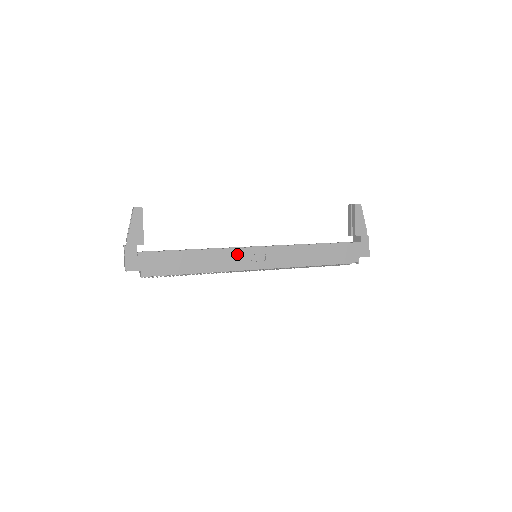
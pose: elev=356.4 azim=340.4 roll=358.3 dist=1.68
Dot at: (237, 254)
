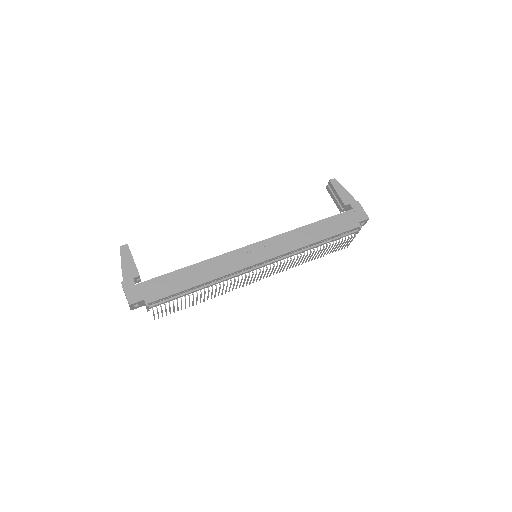
Dot at: (234, 256)
